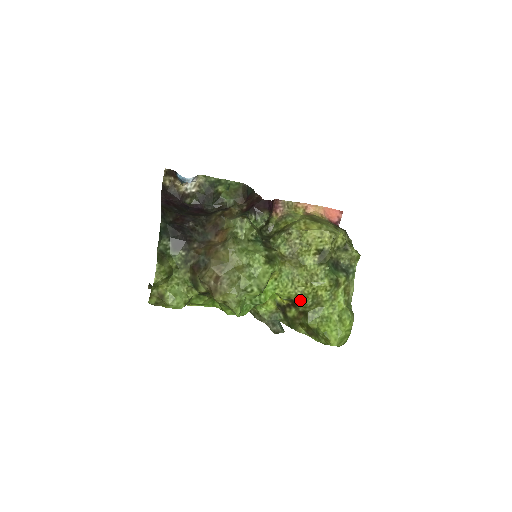
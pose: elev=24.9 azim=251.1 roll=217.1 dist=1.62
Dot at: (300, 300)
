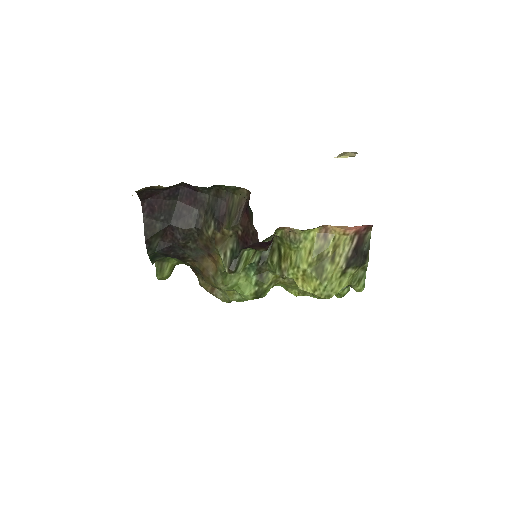
Dot at: occluded
